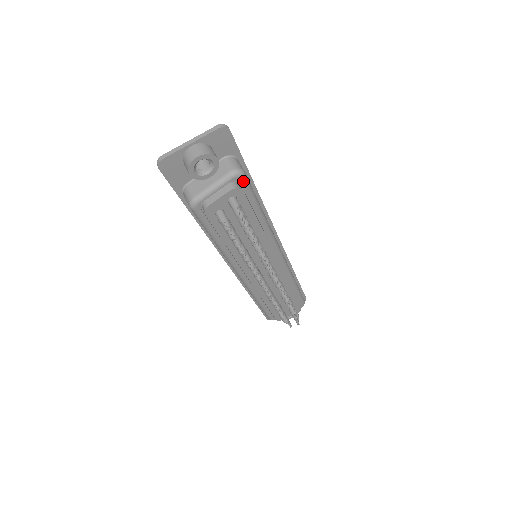
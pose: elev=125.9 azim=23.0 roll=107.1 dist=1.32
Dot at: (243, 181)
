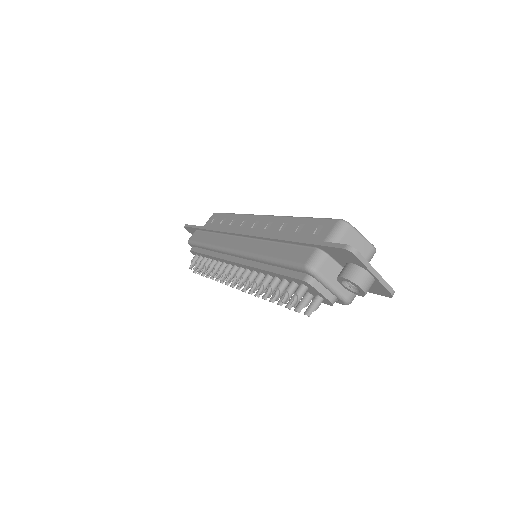
Dot at: (340, 303)
